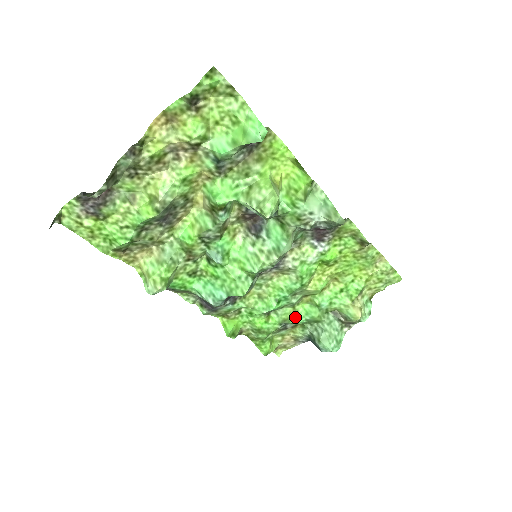
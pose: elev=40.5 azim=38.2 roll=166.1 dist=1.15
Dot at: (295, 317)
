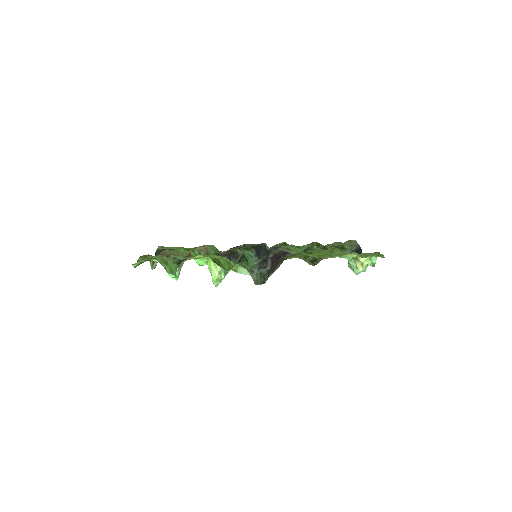
Dot at: occluded
